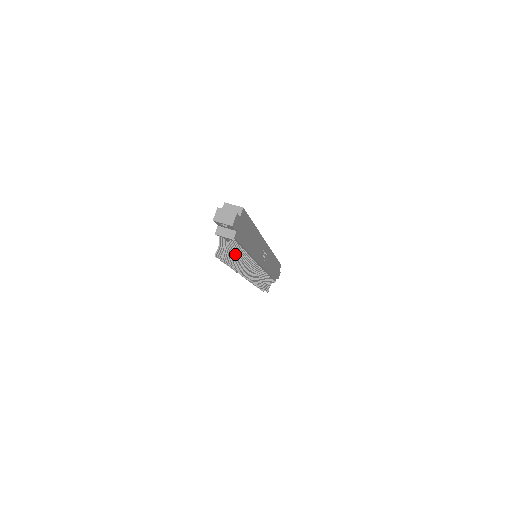
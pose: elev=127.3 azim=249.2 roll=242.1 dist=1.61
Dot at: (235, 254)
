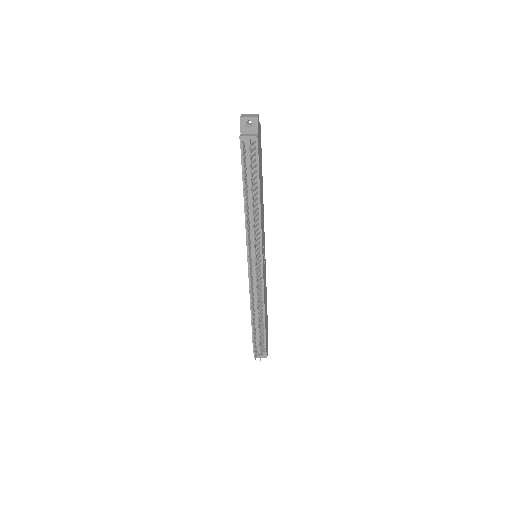
Dot at: (253, 178)
